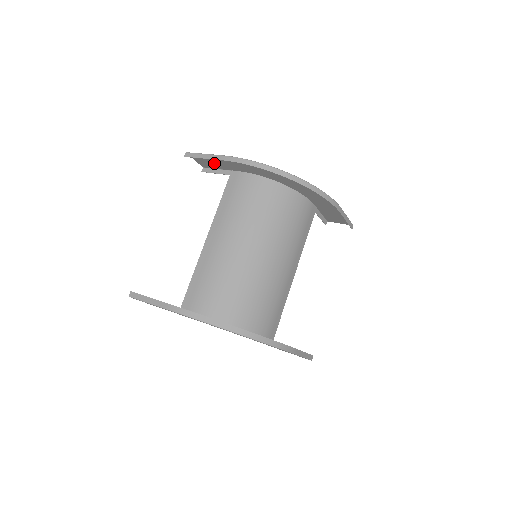
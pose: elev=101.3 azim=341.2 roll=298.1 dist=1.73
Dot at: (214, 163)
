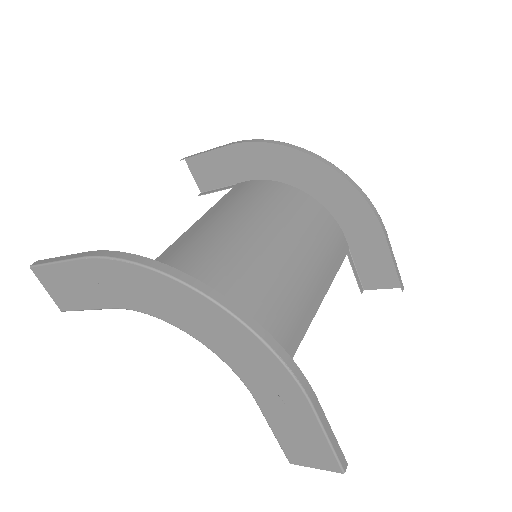
Dot at: (216, 173)
